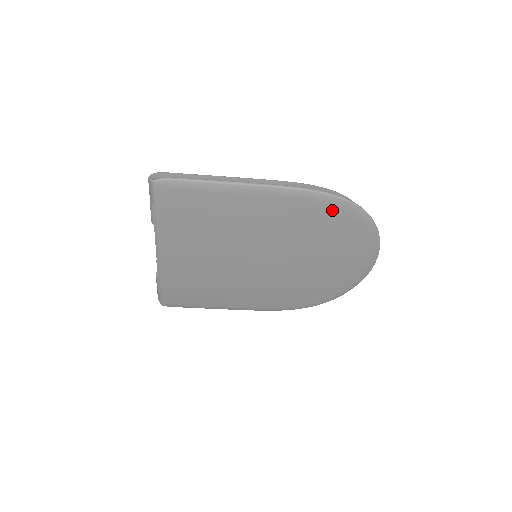
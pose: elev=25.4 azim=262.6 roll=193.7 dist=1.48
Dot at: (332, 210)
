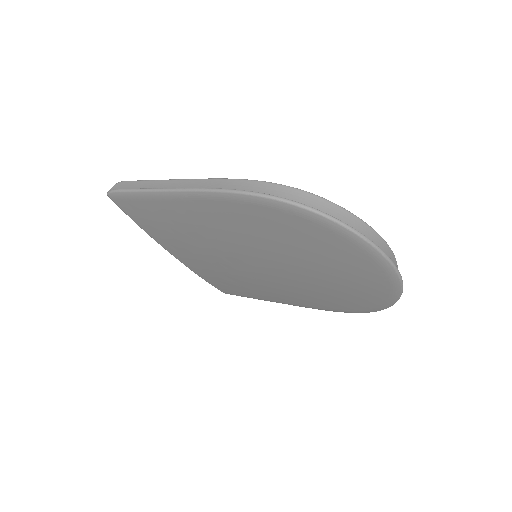
Dot at: (270, 212)
